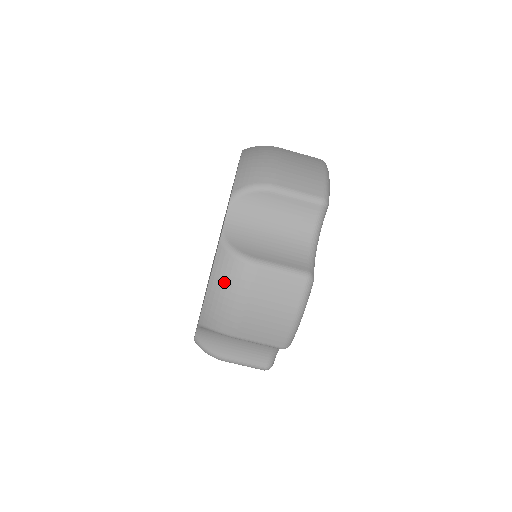
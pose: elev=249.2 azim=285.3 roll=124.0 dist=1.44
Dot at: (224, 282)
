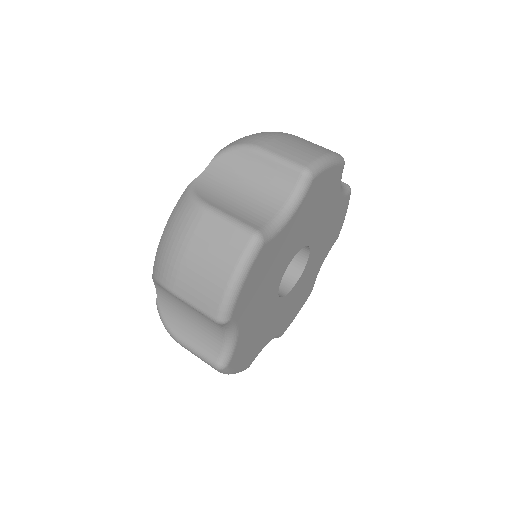
Dot at: occluded
